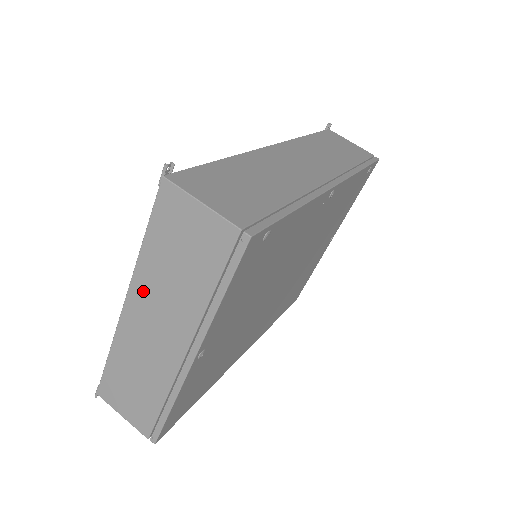
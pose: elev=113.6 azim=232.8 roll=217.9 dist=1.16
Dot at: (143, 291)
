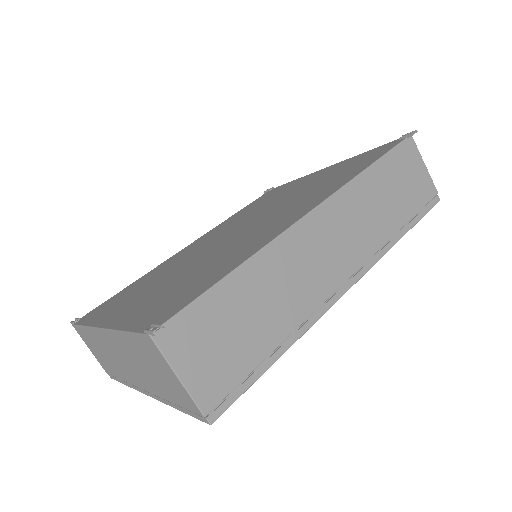
Dot at: (117, 343)
